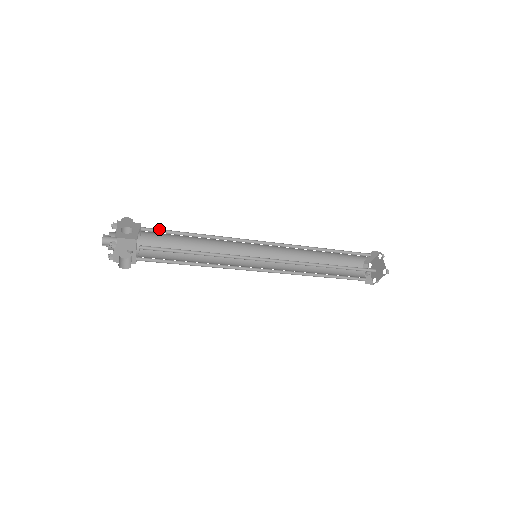
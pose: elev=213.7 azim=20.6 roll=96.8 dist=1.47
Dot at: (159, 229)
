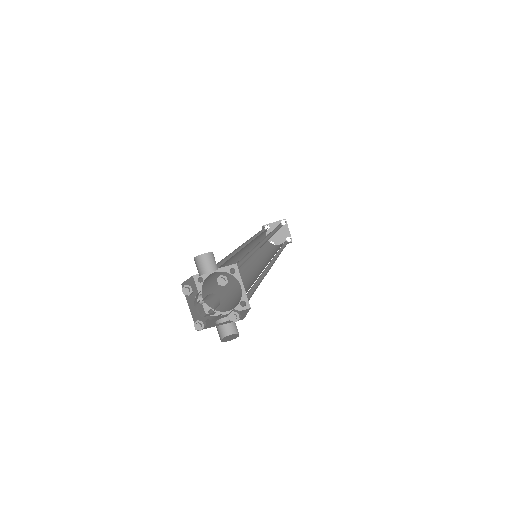
Dot at: occluded
